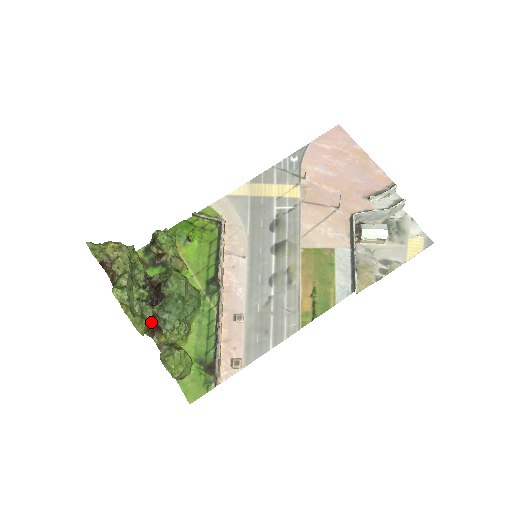
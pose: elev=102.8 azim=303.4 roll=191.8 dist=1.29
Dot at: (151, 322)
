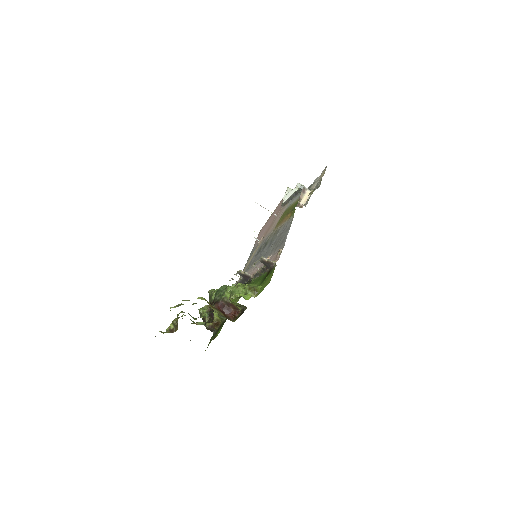
Dot at: (214, 306)
